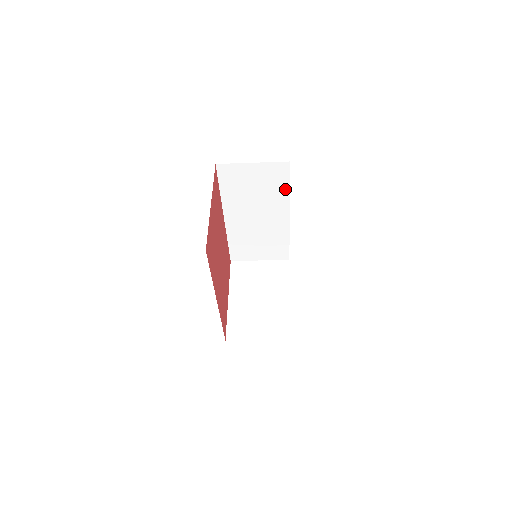
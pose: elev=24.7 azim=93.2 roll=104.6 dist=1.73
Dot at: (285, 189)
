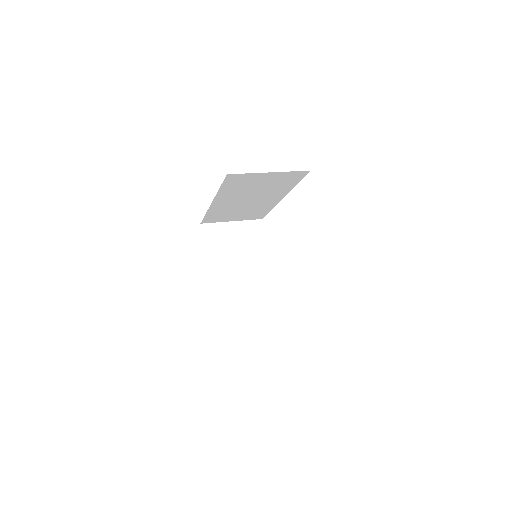
Dot at: (291, 185)
